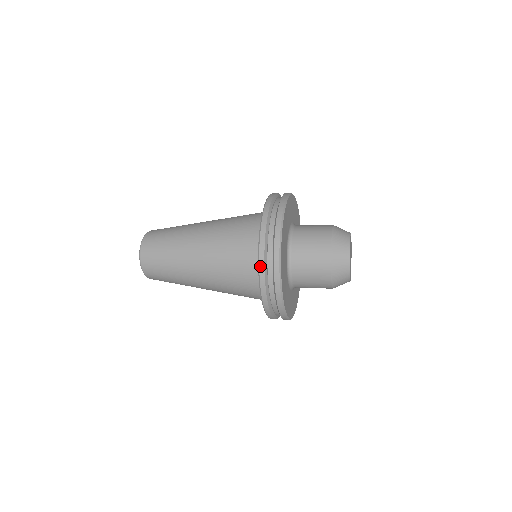
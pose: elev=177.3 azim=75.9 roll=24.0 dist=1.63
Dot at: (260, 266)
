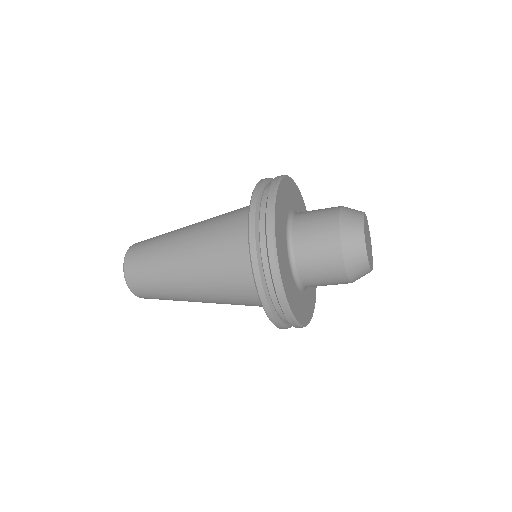
Dot at: (265, 308)
